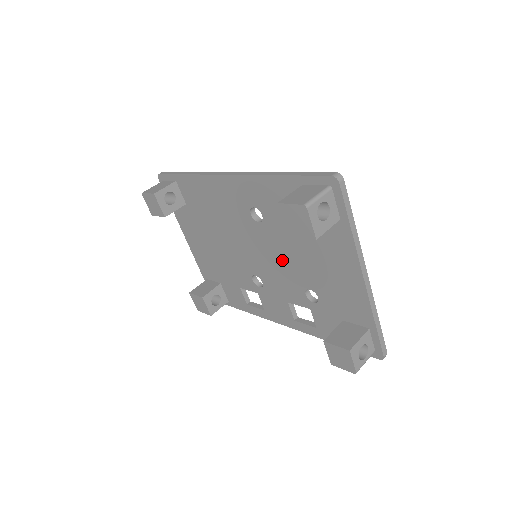
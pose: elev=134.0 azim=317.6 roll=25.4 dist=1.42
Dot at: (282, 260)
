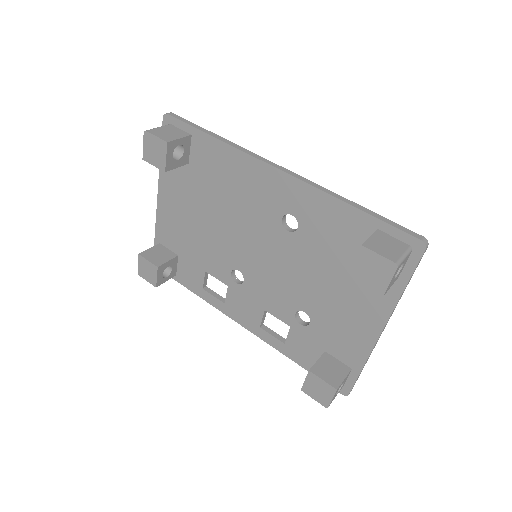
Dot at: (290, 275)
